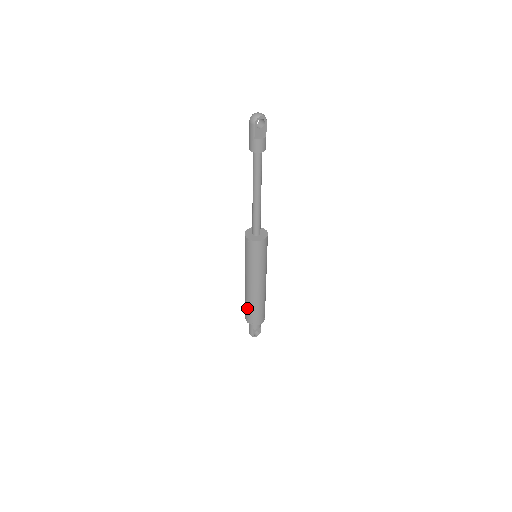
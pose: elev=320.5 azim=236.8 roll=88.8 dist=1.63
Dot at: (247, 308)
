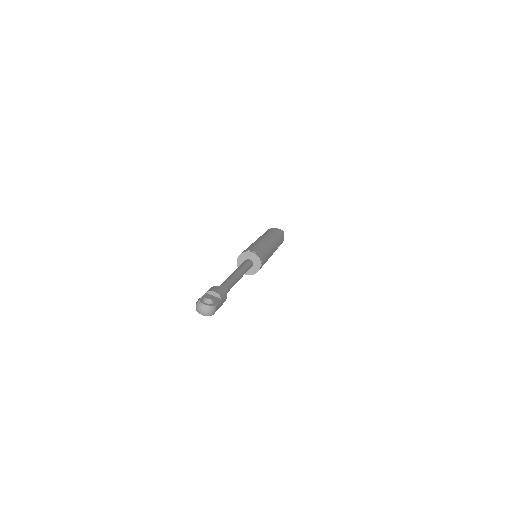
Dot at: occluded
